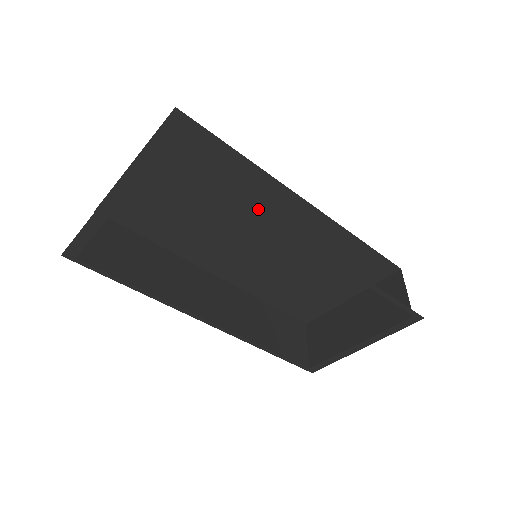
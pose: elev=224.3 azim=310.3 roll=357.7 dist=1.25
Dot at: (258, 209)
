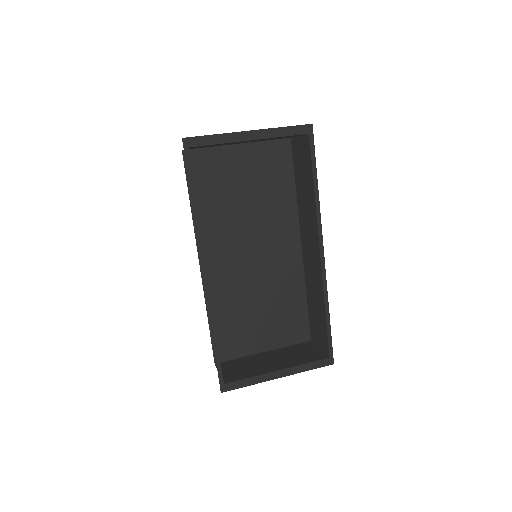
Dot at: (319, 203)
